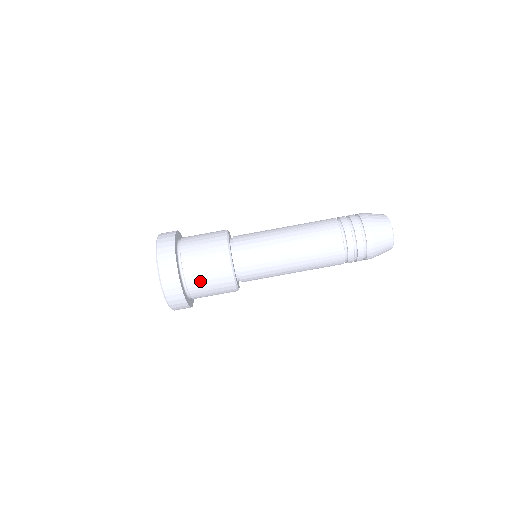
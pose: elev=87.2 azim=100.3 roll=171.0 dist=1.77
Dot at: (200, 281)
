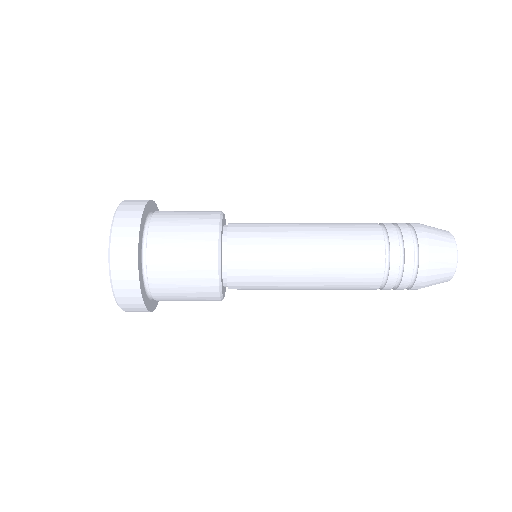
Dot at: occluded
